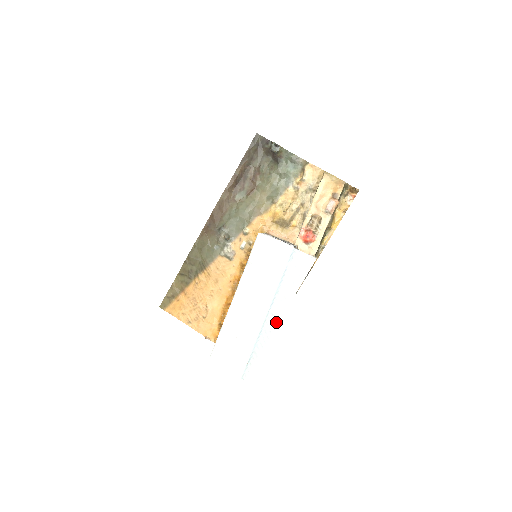
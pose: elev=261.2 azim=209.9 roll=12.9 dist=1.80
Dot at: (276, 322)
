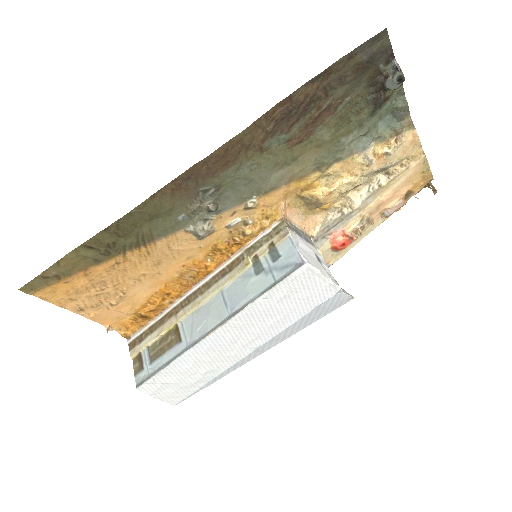
Dot at: (256, 356)
